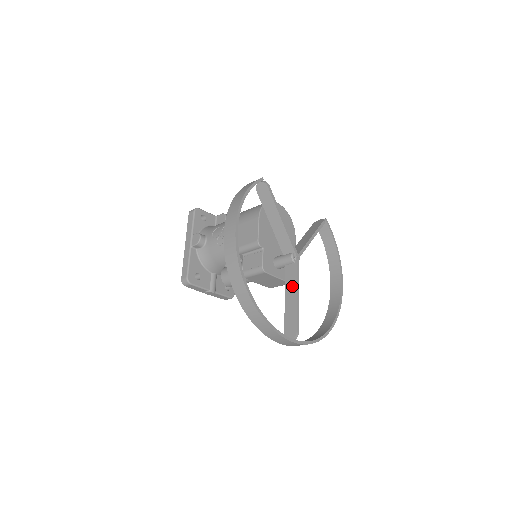
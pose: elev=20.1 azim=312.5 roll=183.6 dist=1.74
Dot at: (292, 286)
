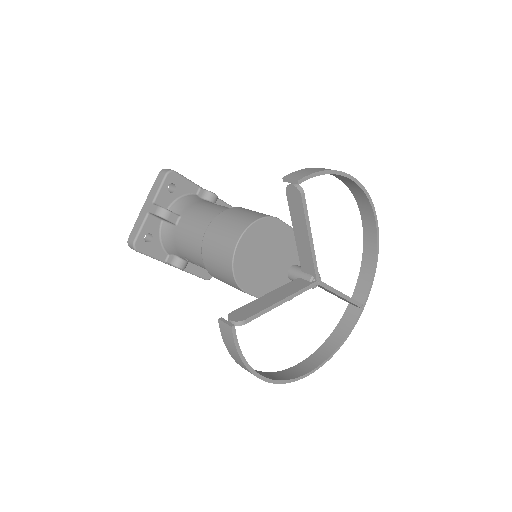
Dot at: occluded
